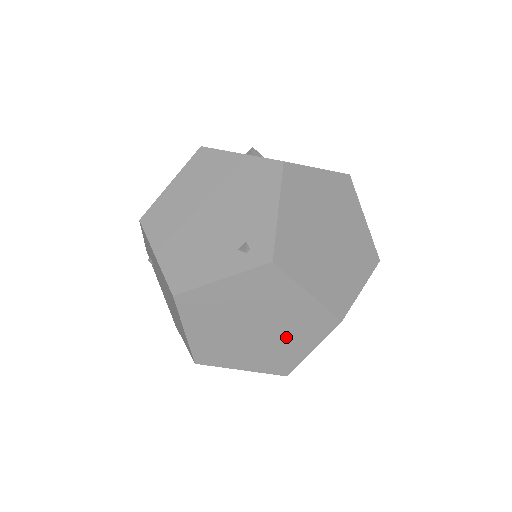
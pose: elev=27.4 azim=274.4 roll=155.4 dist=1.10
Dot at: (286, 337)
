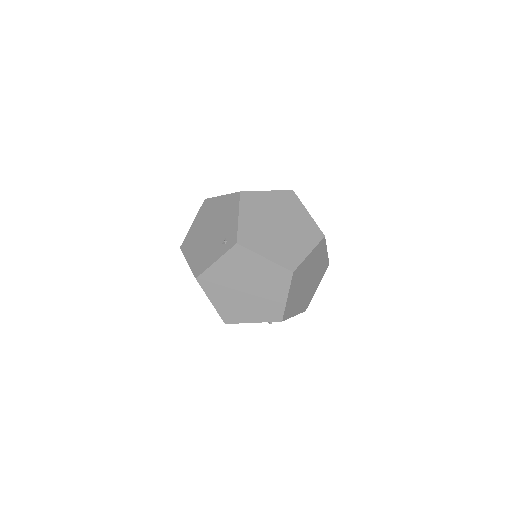
Dot at: (267, 291)
